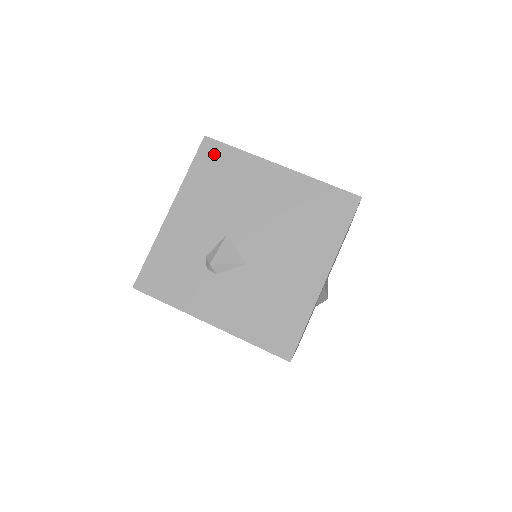
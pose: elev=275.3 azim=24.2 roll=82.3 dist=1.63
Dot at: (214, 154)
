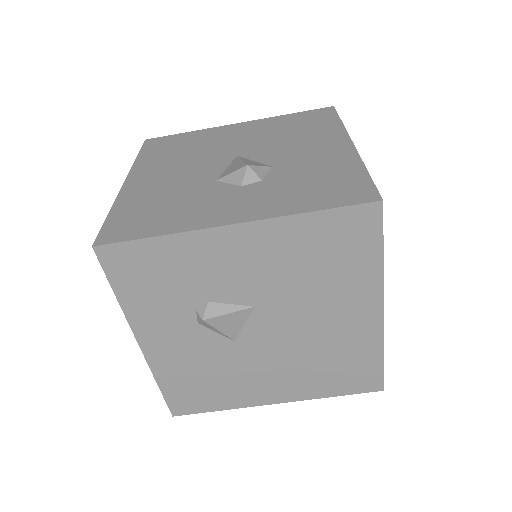
Dot at: (358, 231)
